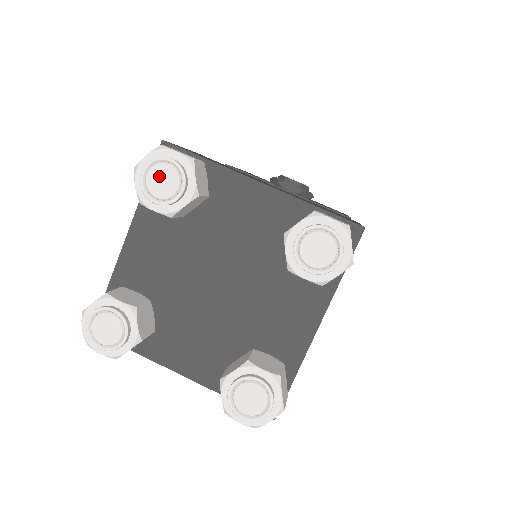
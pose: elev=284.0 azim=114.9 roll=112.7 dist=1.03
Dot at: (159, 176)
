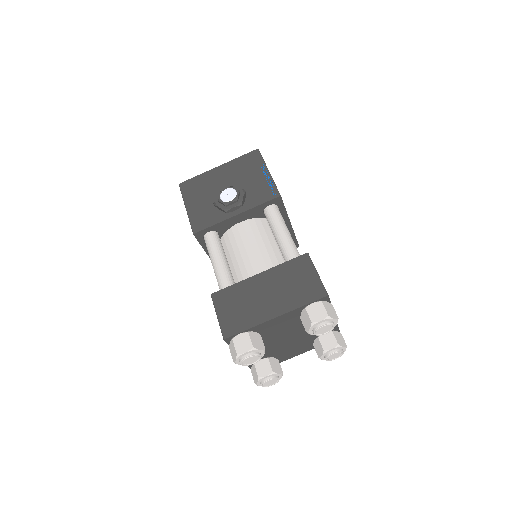
Dot at: (248, 361)
